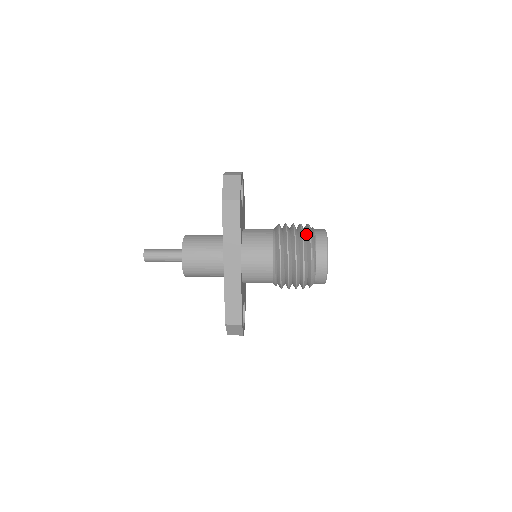
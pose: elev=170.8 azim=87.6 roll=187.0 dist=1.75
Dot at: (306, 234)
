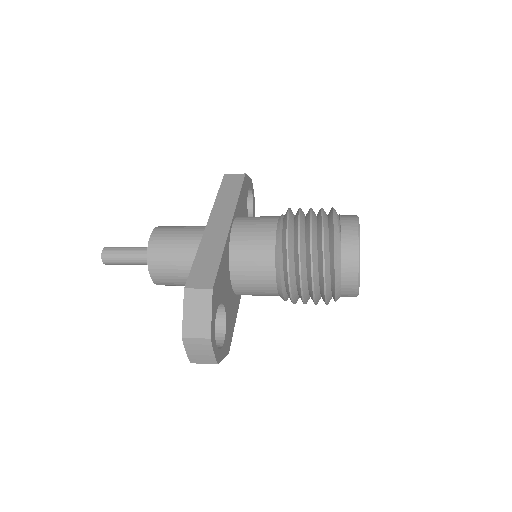
Dot at: occluded
